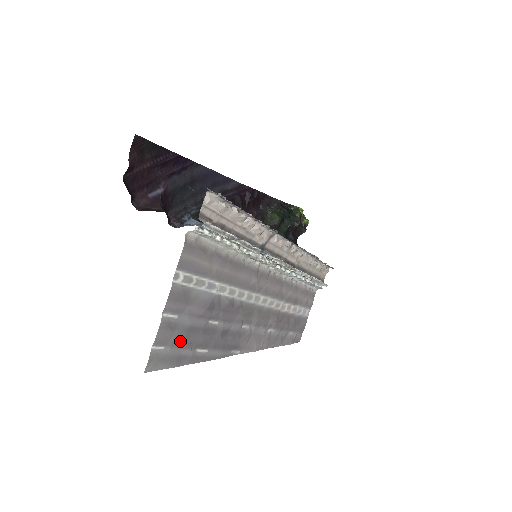
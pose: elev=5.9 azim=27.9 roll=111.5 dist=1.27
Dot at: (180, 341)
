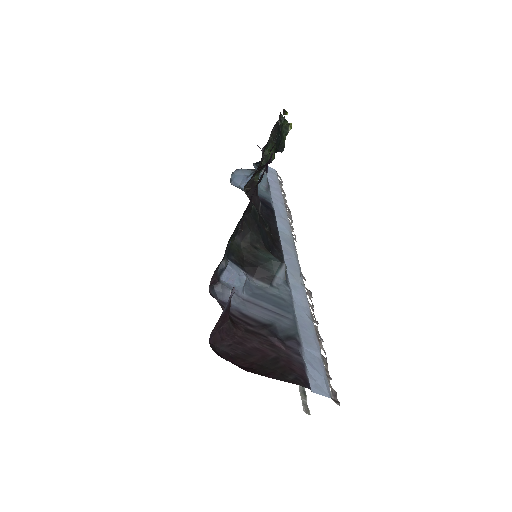
Dot at: occluded
